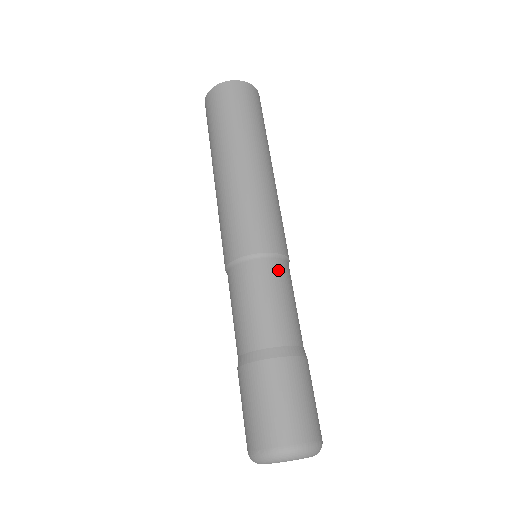
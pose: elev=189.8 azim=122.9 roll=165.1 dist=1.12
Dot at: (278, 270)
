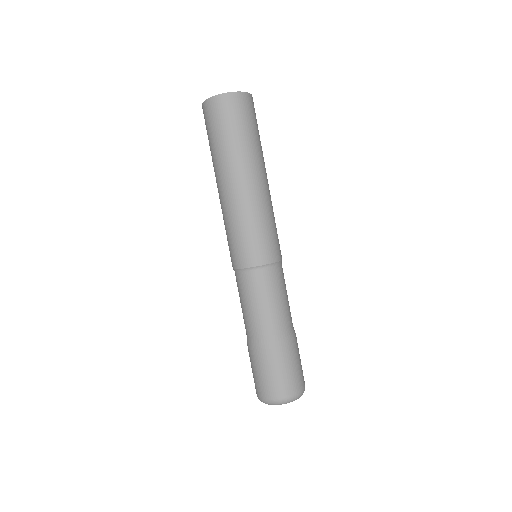
Dot at: (281, 274)
